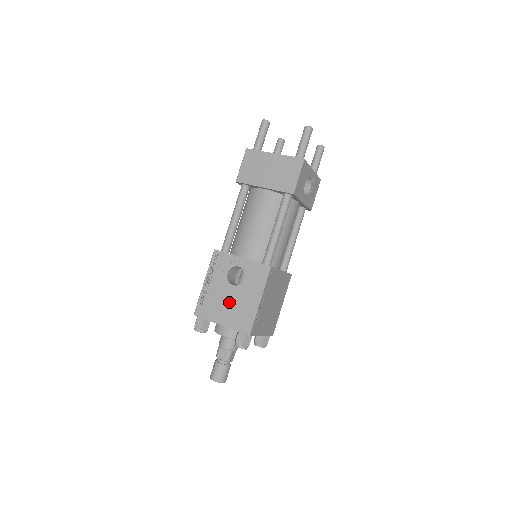
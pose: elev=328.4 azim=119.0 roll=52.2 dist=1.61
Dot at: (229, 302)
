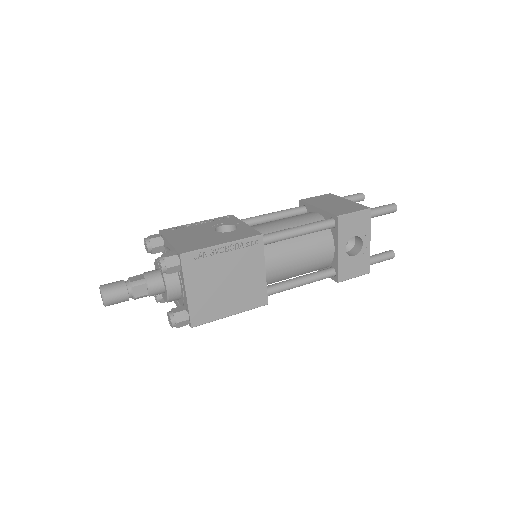
Dot at: (197, 235)
